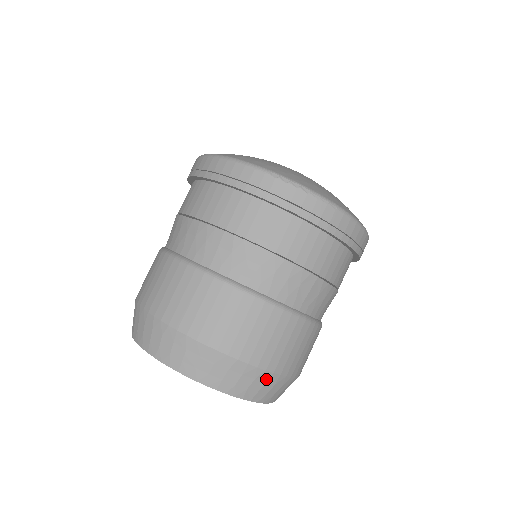
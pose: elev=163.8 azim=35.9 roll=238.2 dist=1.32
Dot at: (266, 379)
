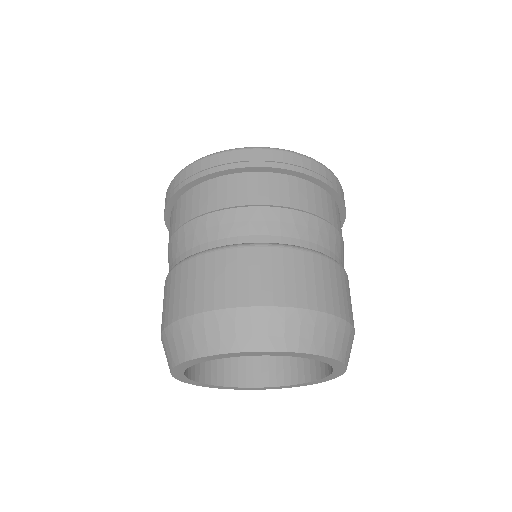
Dot at: (352, 337)
